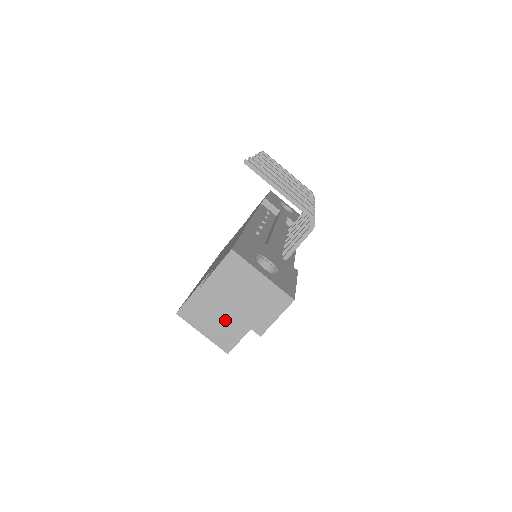
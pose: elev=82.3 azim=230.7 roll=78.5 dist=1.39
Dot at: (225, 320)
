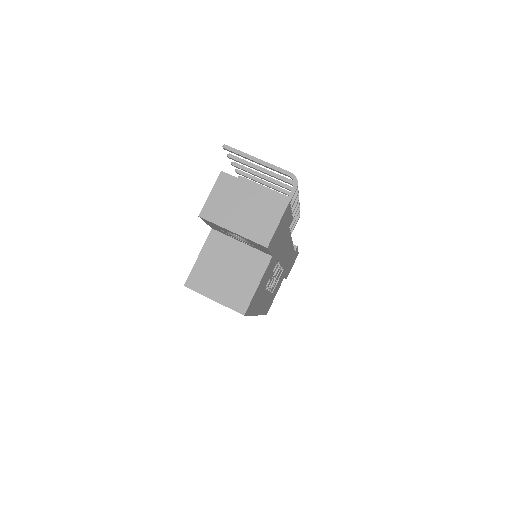
Dot at: (234, 278)
